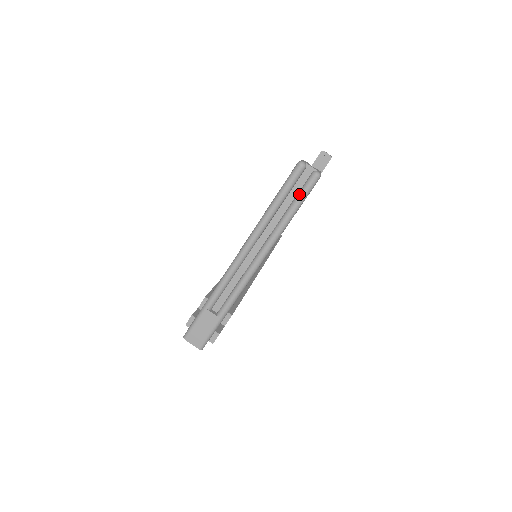
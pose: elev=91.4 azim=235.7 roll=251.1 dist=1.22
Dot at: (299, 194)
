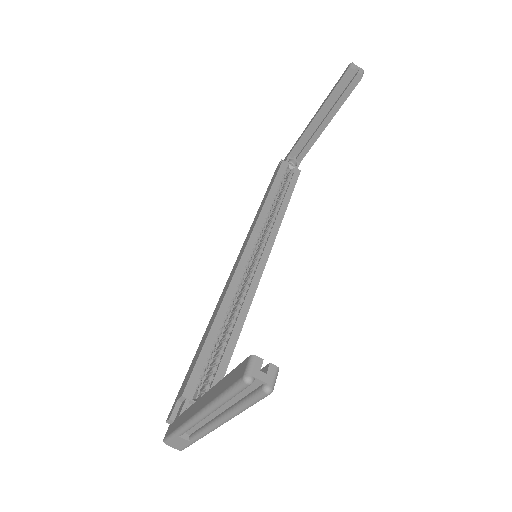
Dot at: (250, 399)
